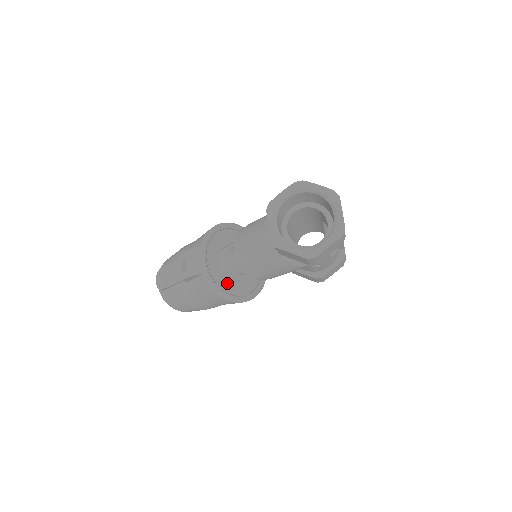
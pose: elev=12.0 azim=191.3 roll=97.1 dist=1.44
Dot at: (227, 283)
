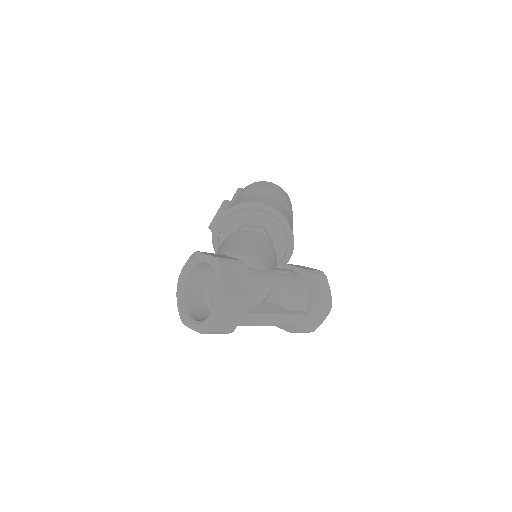
Dot at: occluded
